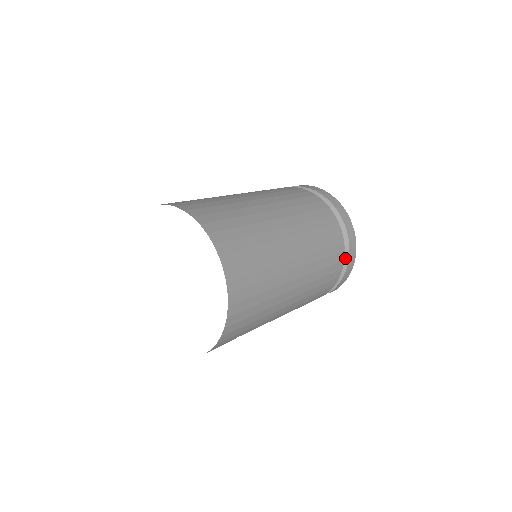
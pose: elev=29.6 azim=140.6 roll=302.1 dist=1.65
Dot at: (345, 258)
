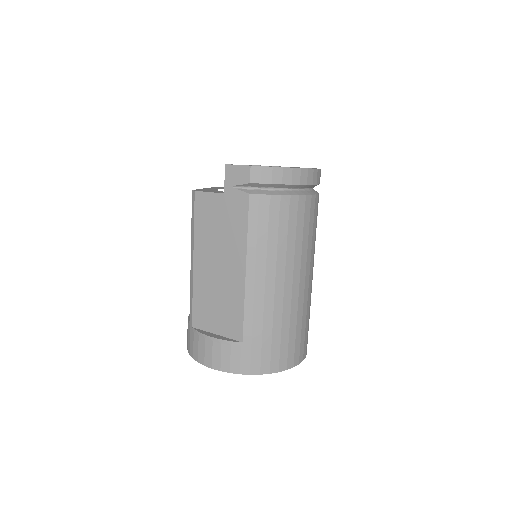
Dot at: occluded
